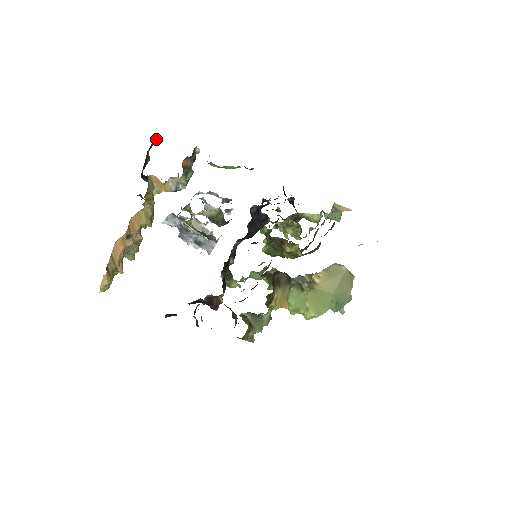
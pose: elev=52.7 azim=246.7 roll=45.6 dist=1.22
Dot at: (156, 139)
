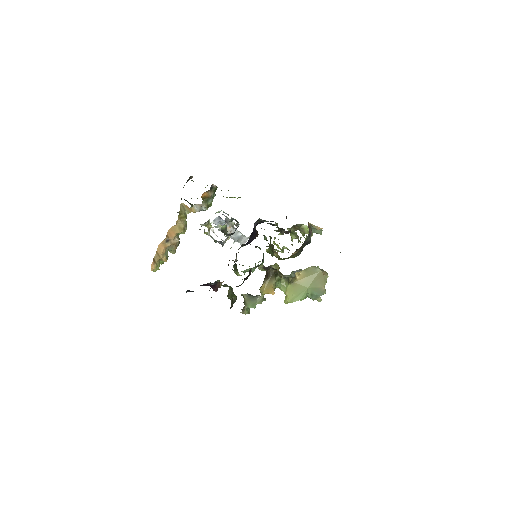
Dot at: (190, 177)
